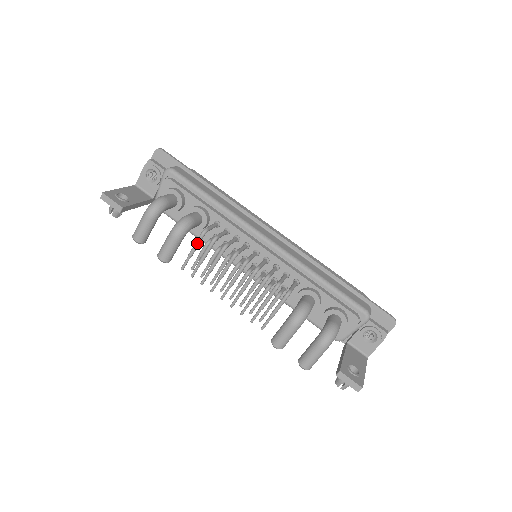
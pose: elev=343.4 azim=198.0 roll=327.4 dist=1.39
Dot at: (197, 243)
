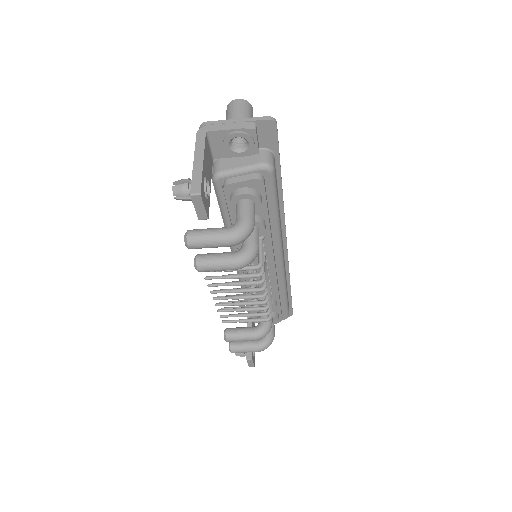
Dot at: (243, 270)
